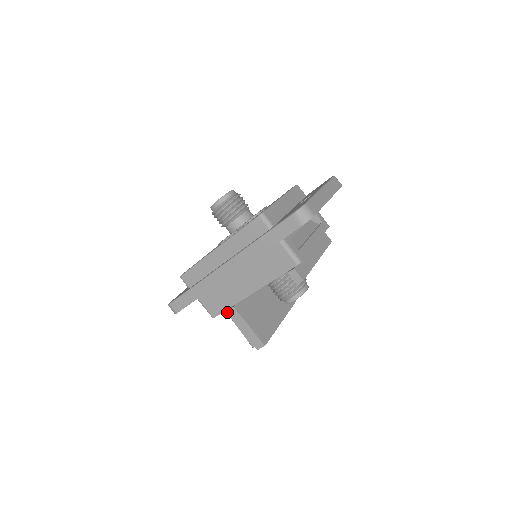
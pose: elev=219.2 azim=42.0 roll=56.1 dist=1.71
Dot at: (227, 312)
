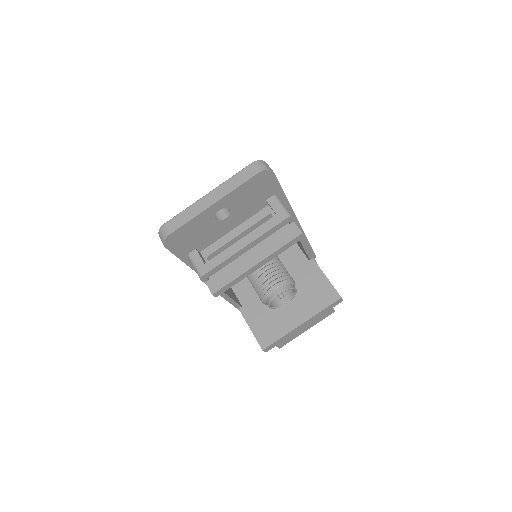
Dot at: occluded
